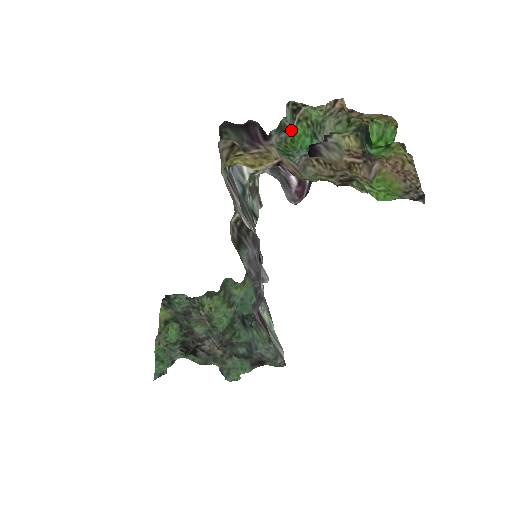
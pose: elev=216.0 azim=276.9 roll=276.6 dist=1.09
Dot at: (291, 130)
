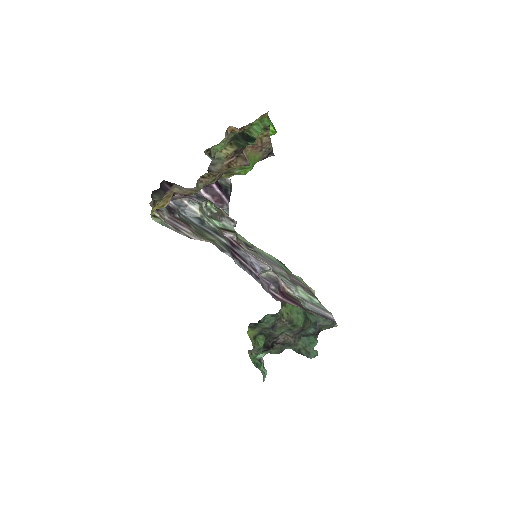
Dot at: occluded
